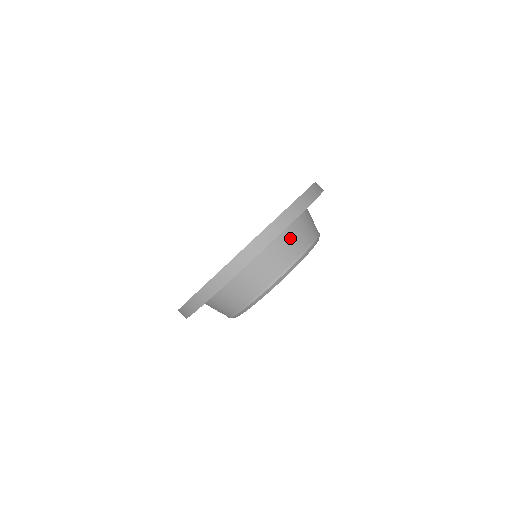
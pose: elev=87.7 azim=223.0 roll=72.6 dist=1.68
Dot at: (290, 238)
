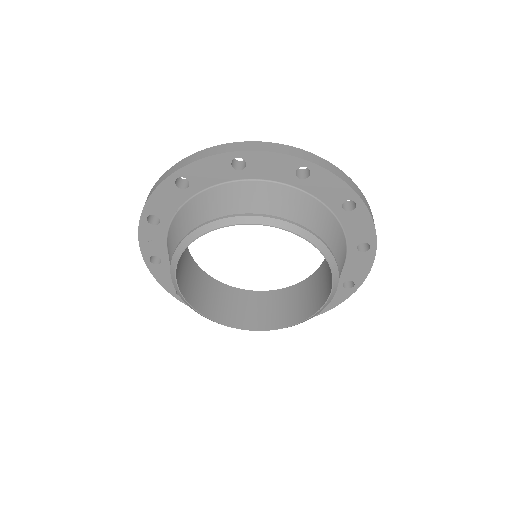
Dot at: (221, 195)
